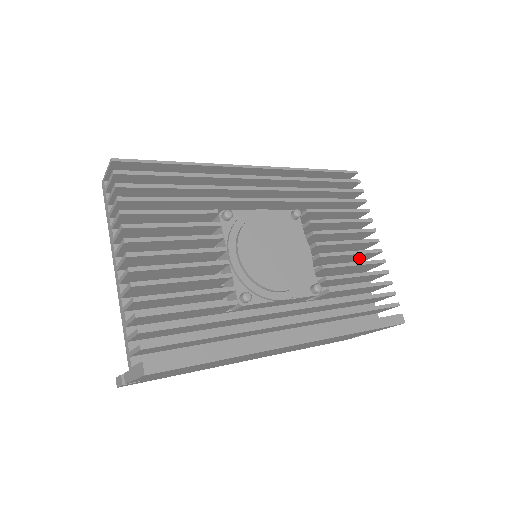
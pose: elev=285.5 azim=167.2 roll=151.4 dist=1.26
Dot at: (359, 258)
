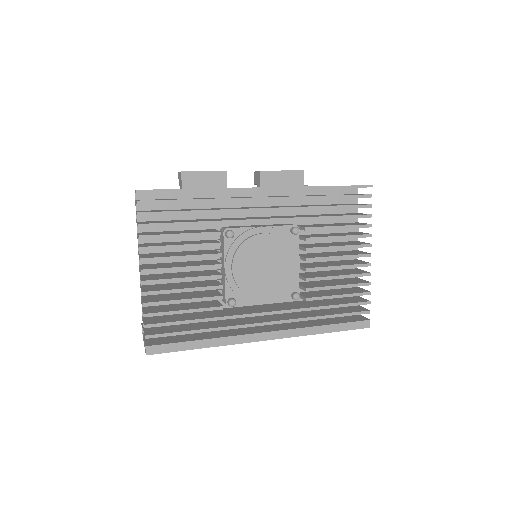
Dot at: occluded
